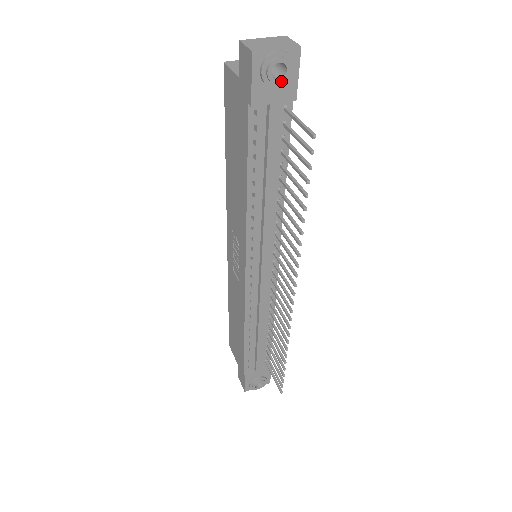
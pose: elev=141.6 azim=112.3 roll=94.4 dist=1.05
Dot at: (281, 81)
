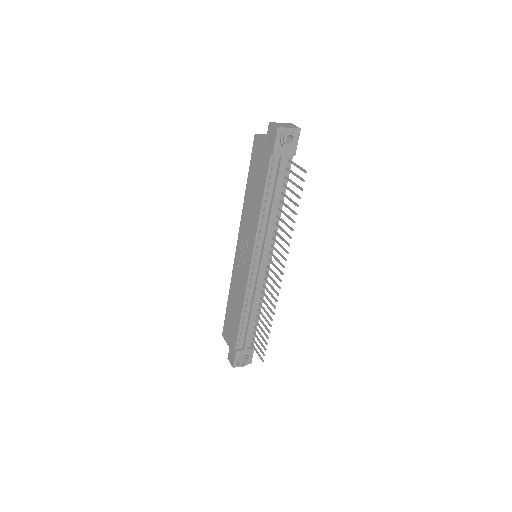
Dot at: (290, 144)
